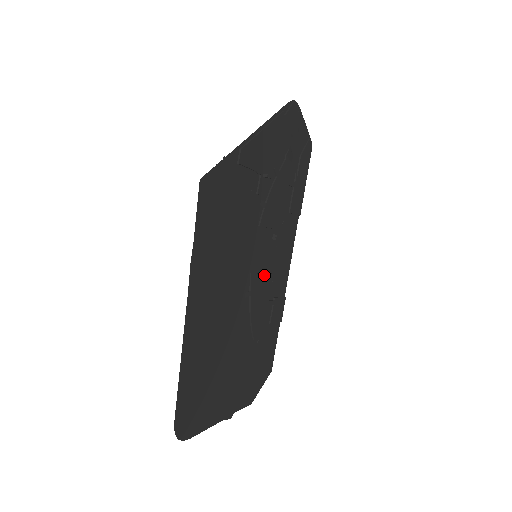
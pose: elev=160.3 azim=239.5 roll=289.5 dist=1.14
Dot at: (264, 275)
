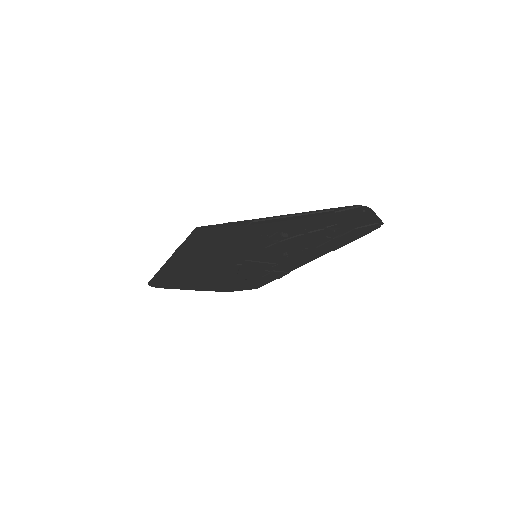
Dot at: (263, 263)
